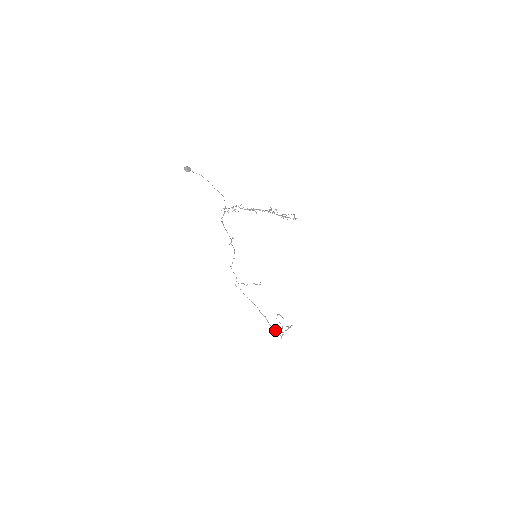
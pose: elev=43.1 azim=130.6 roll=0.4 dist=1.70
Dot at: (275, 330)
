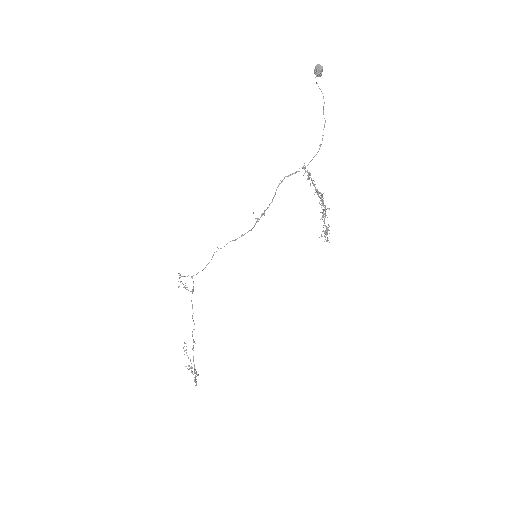
Dot at: occluded
